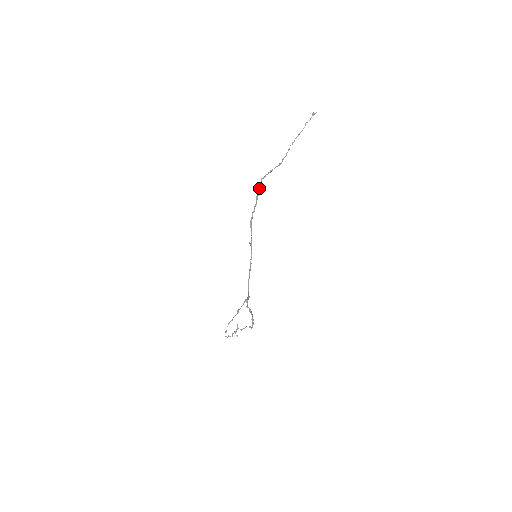
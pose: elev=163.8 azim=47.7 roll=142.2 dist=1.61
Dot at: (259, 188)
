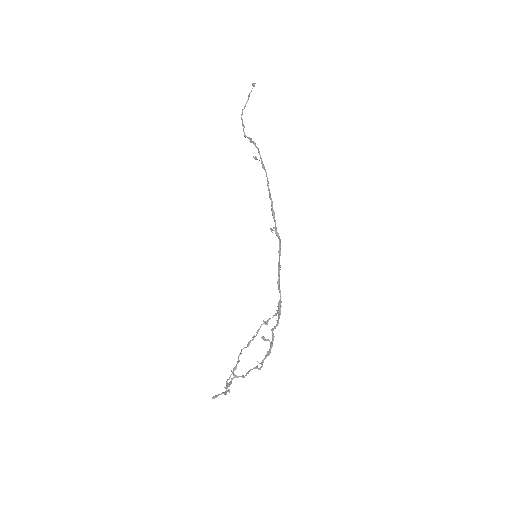
Dot at: (259, 153)
